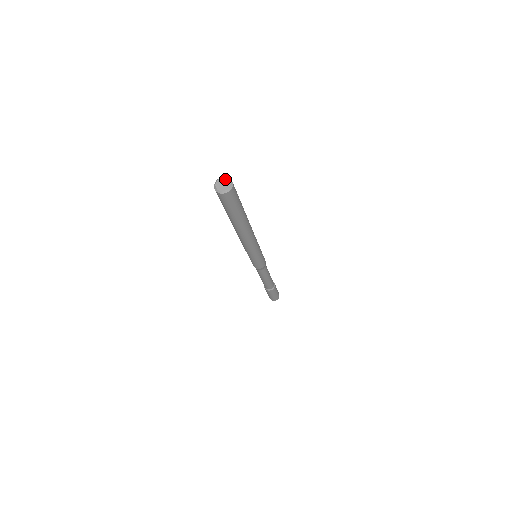
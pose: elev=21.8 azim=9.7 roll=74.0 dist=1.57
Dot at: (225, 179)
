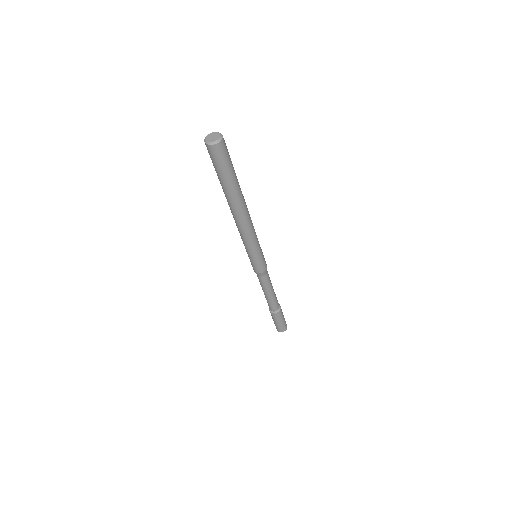
Dot at: (216, 133)
